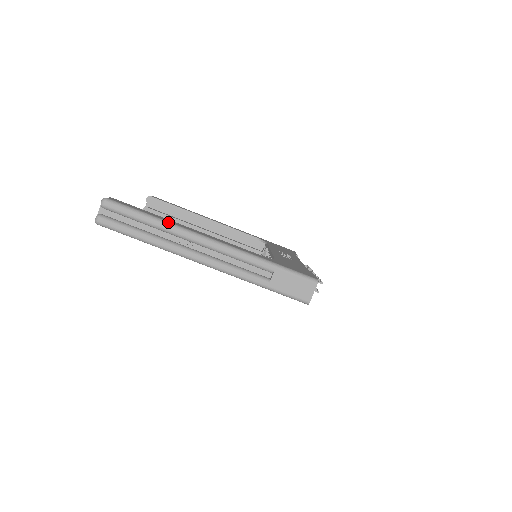
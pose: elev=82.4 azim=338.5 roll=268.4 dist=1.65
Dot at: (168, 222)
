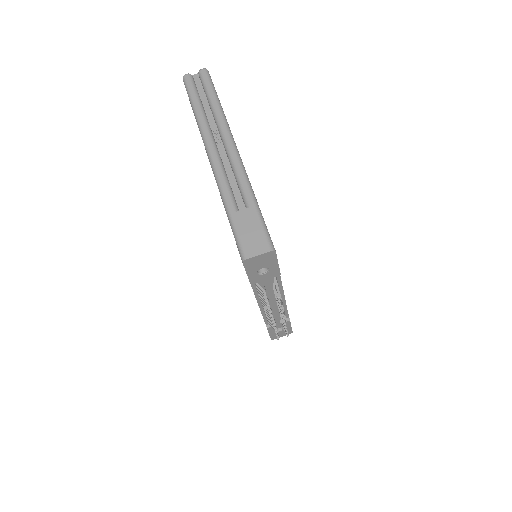
Dot at: occluded
